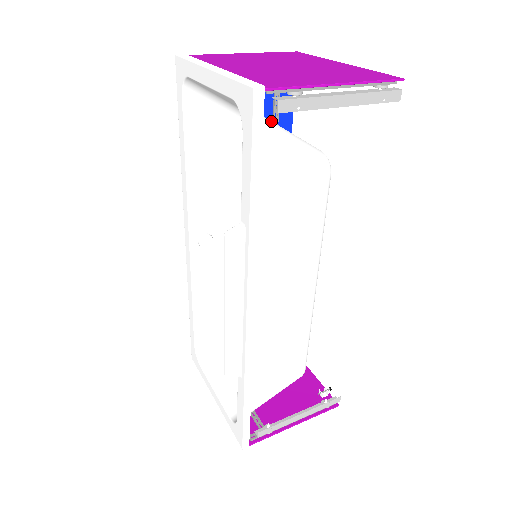
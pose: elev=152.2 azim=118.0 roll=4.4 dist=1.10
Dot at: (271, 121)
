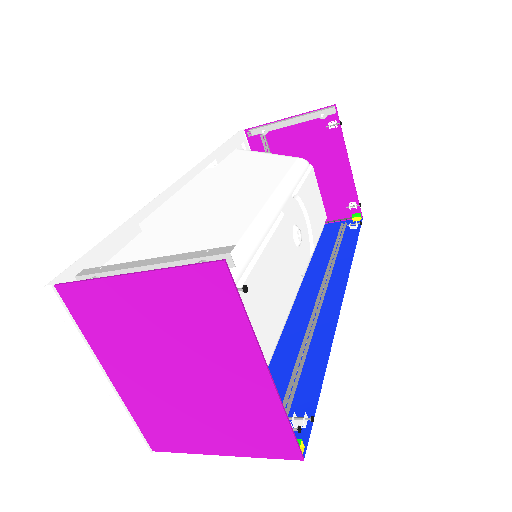
Dot at: occluded
